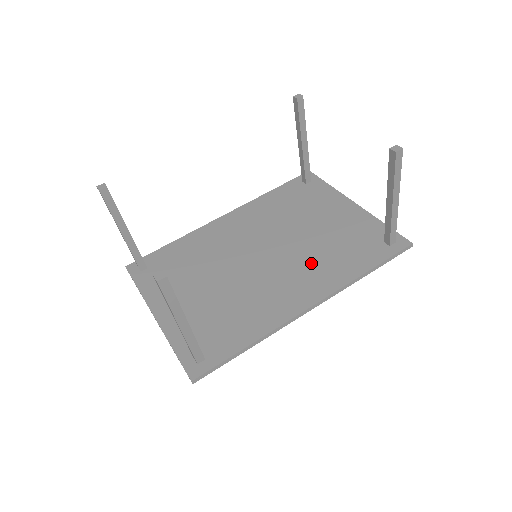
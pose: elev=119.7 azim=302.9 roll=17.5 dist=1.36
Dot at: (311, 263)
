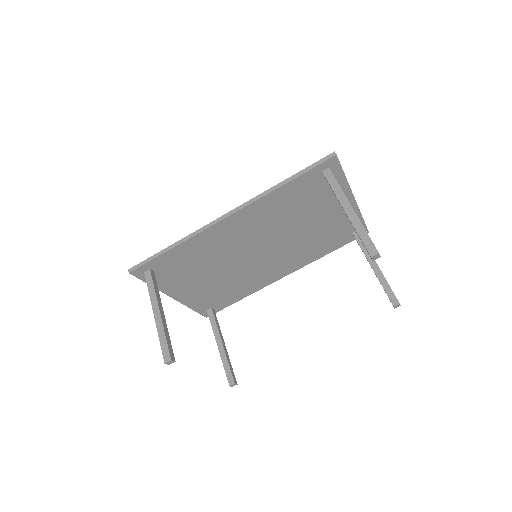
Dot at: (295, 253)
